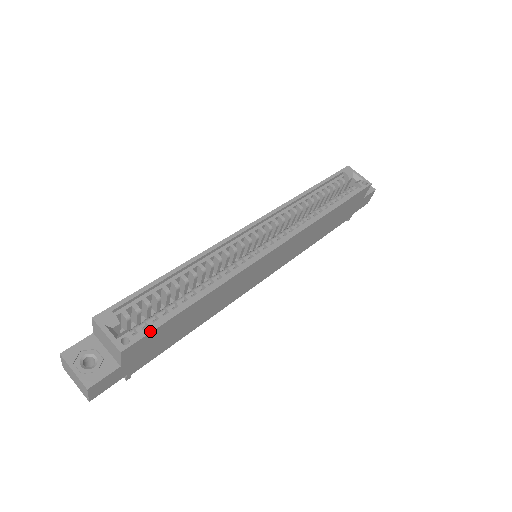
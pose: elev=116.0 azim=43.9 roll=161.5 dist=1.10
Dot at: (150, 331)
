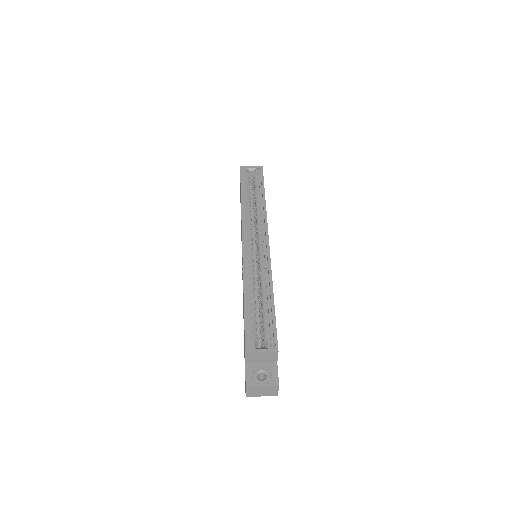
Dot at: (276, 331)
